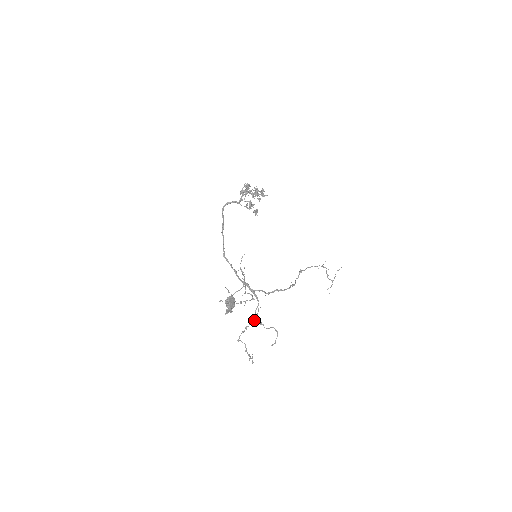
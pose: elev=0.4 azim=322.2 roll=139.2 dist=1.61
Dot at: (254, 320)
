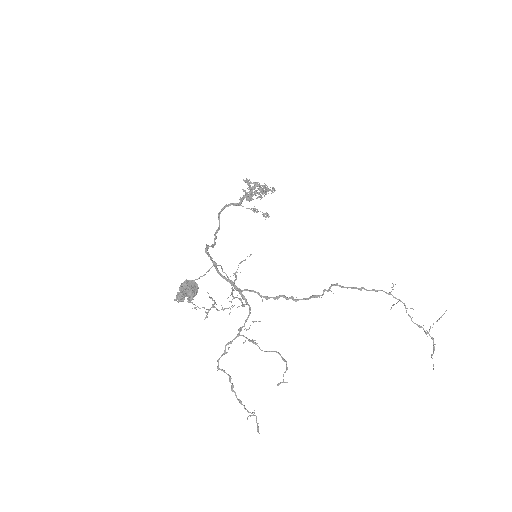
Dot at: occluded
